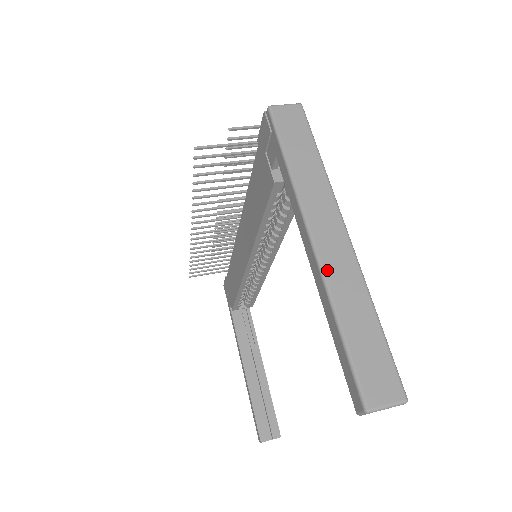
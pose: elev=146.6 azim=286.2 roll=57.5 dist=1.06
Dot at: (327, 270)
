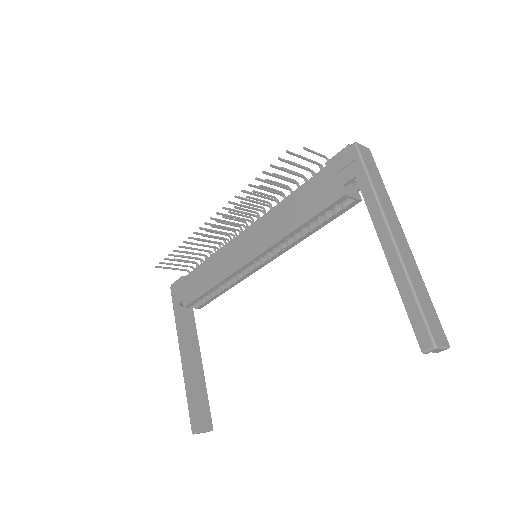
Dot at: (403, 257)
